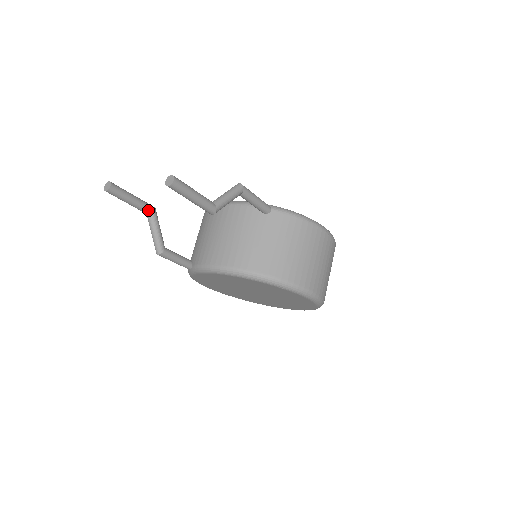
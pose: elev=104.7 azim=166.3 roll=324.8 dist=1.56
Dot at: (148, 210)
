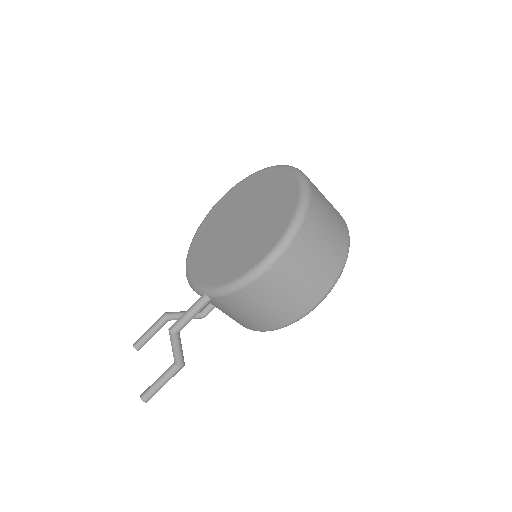
Dot at: (165, 323)
